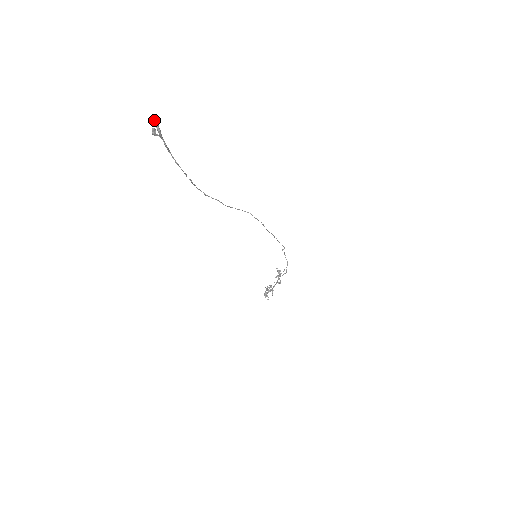
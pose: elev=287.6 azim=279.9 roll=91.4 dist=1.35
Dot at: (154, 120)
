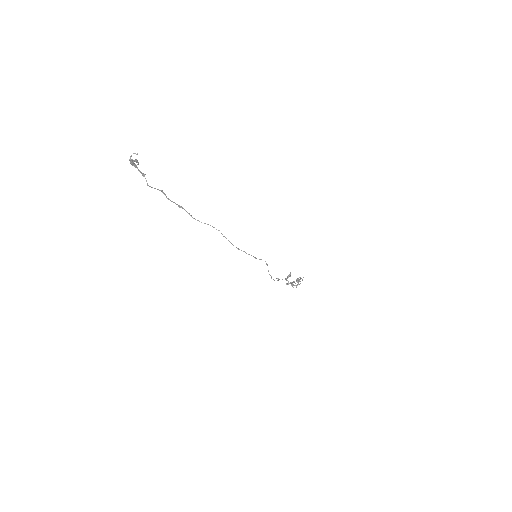
Dot at: (130, 157)
